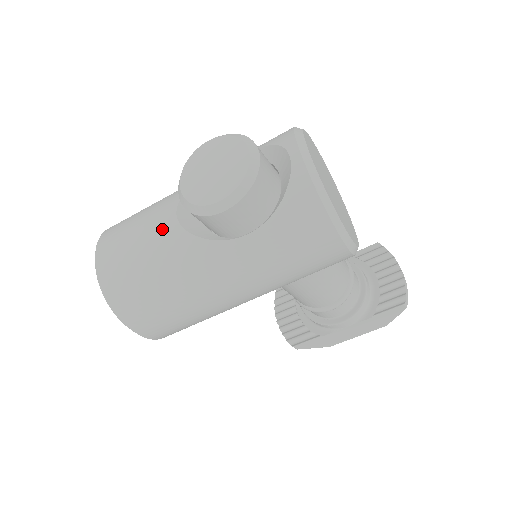
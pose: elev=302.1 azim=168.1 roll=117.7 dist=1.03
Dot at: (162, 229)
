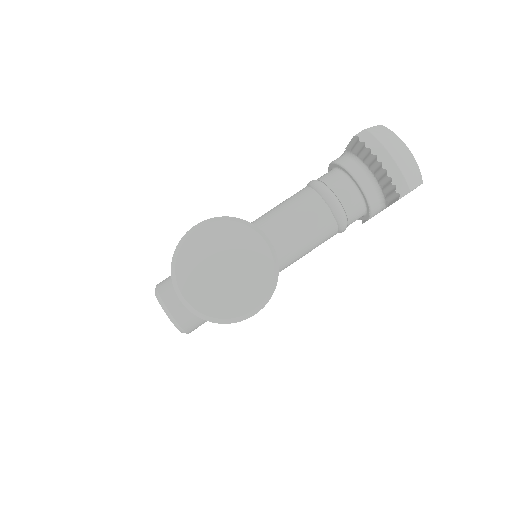
Dot at: occluded
